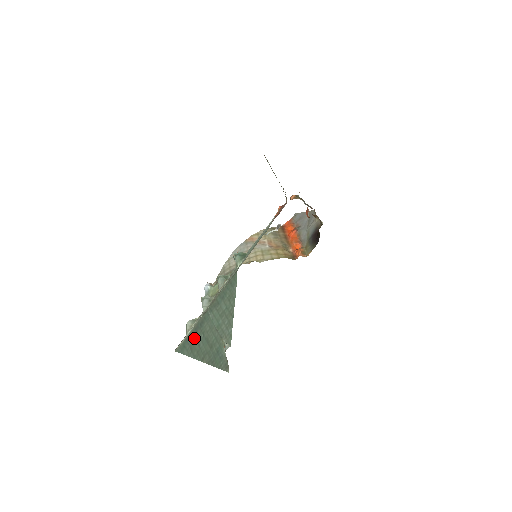
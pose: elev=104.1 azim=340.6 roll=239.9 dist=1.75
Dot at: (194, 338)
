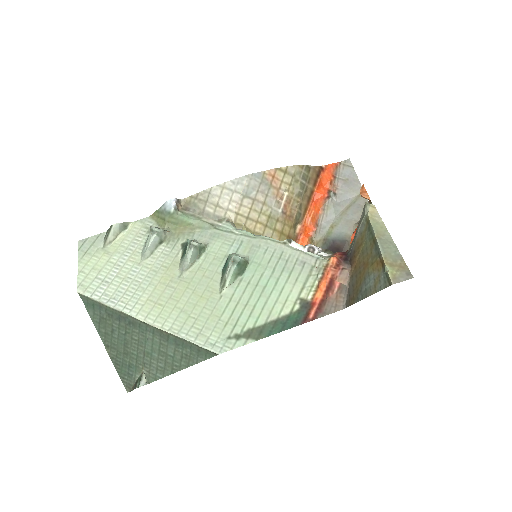
Dot at: (112, 319)
